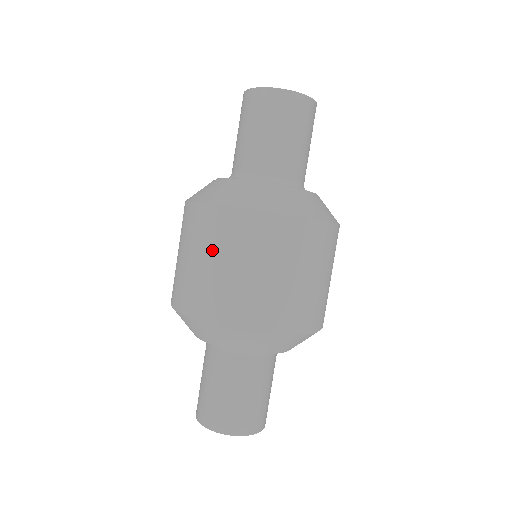
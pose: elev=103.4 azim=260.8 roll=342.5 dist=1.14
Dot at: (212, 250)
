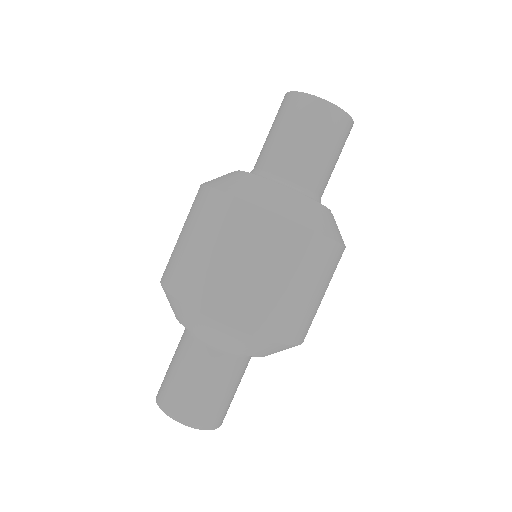
Dot at: (211, 236)
